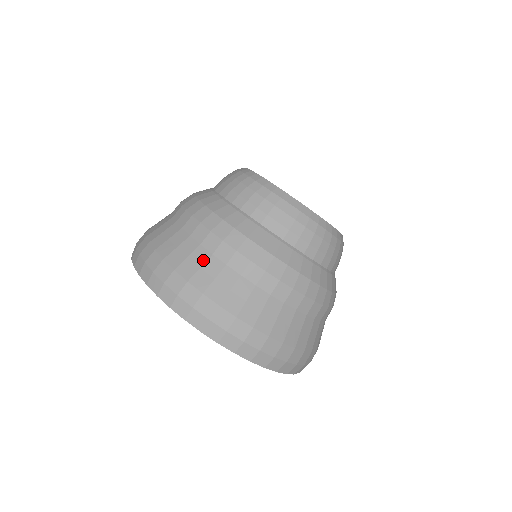
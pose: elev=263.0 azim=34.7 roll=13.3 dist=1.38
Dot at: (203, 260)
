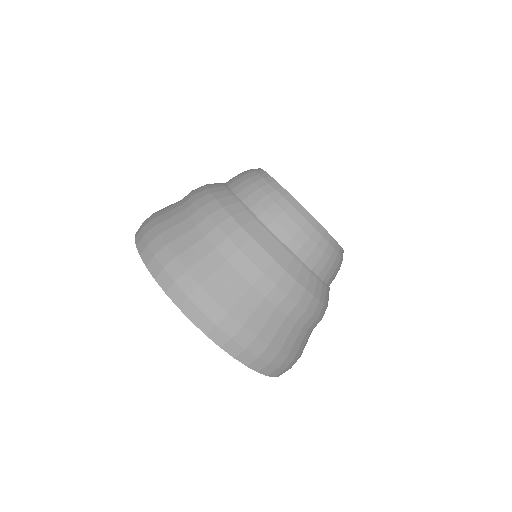
Dot at: (195, 240)
